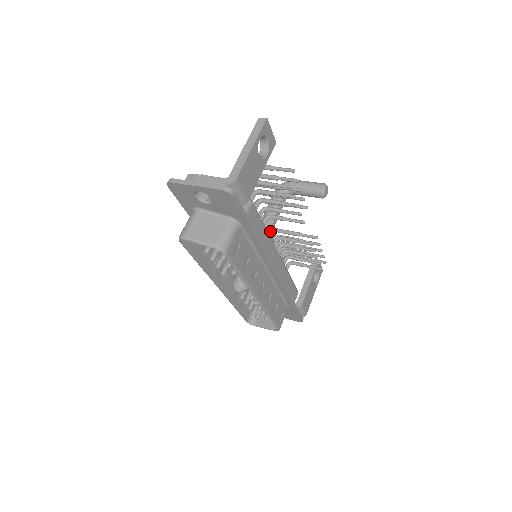
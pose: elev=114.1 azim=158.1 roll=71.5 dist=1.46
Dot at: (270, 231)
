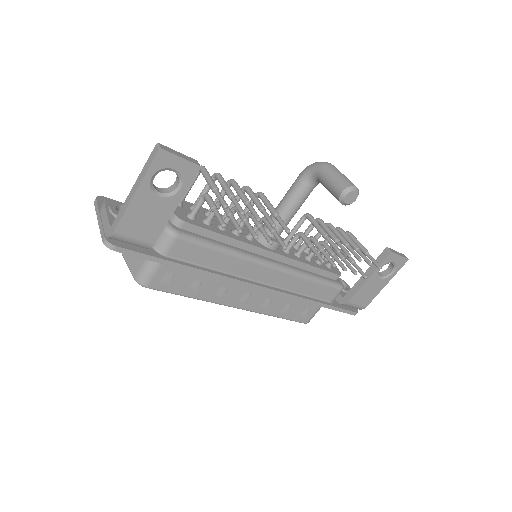
Dot at: (277, 230)
